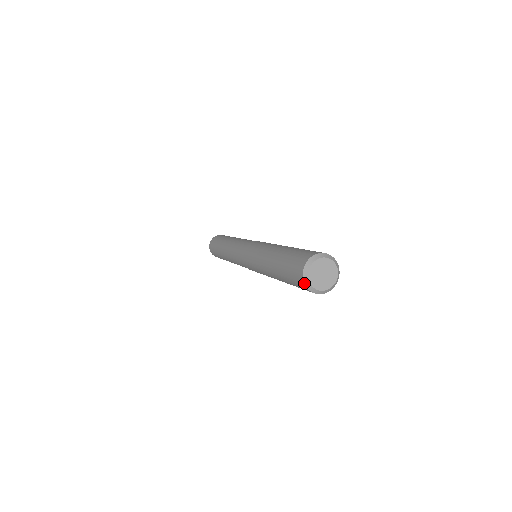
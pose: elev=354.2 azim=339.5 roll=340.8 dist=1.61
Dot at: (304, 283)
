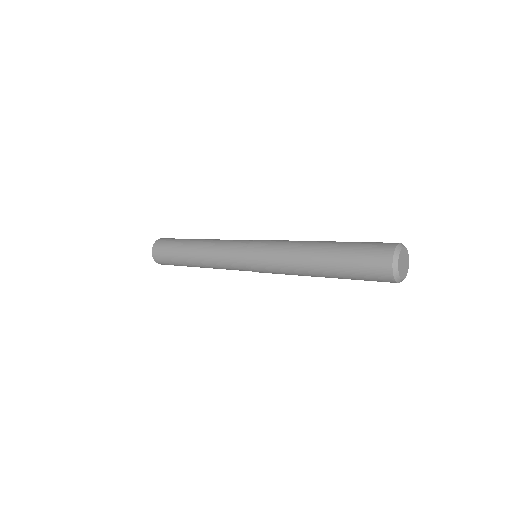
Dot at: (392, 268)
